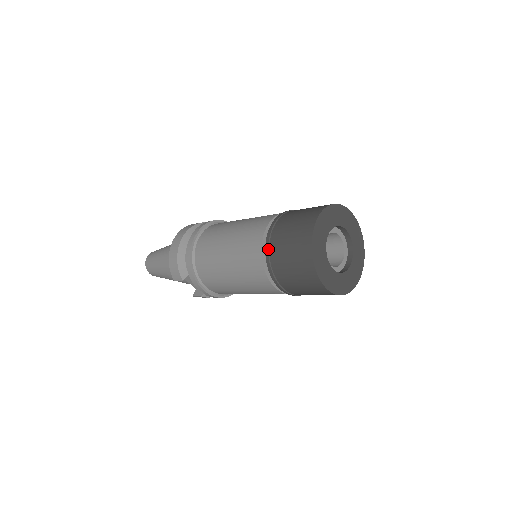
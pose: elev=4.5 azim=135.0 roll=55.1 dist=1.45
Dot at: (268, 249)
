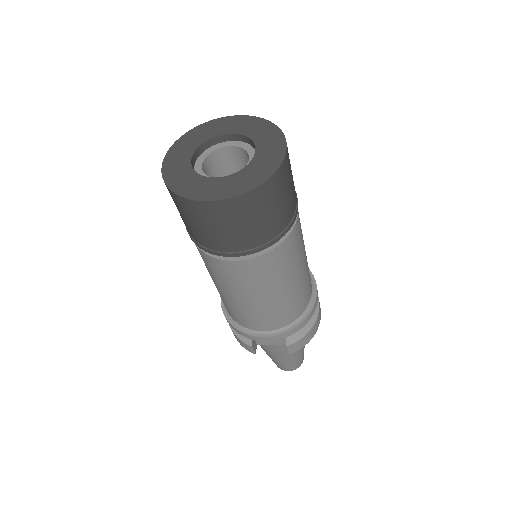
Dot at: (189, 235)
